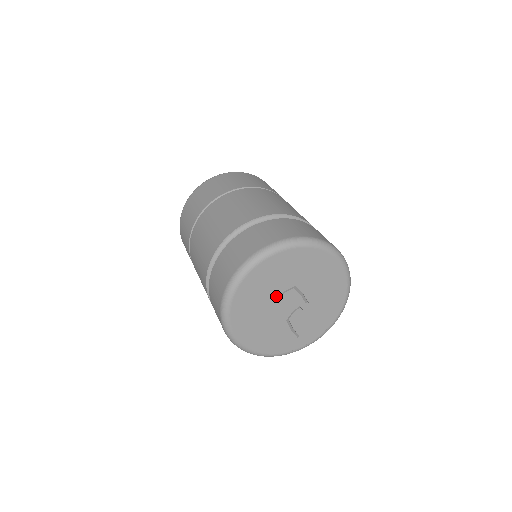
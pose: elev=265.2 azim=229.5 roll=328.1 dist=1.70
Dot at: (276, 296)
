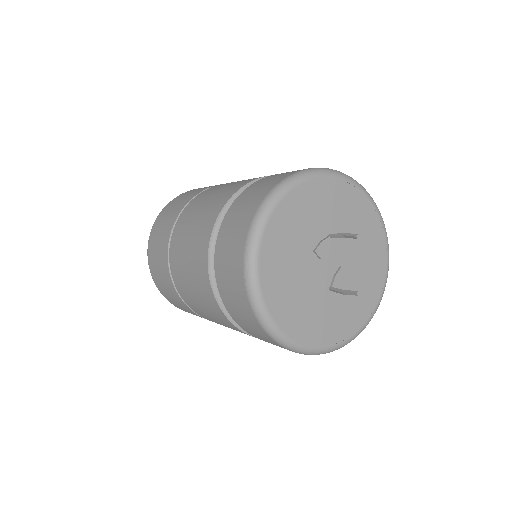
Dot at: (311, 250)
